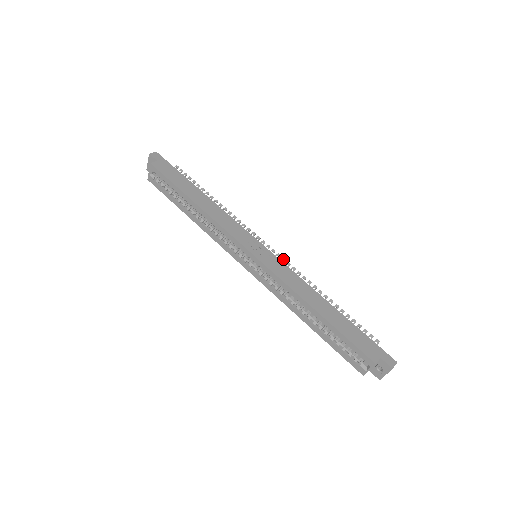
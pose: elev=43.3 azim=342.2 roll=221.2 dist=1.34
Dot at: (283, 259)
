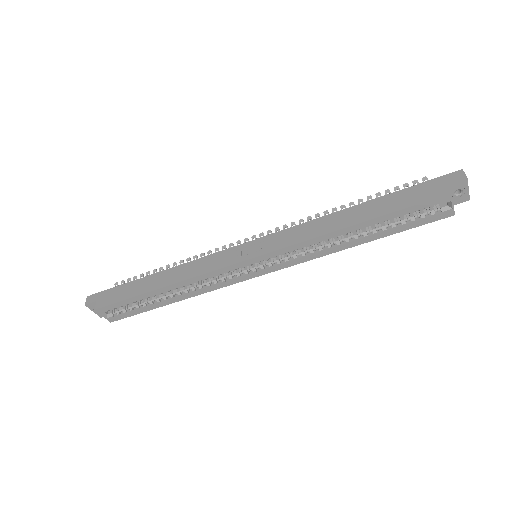
Dot at: (276, 229)
